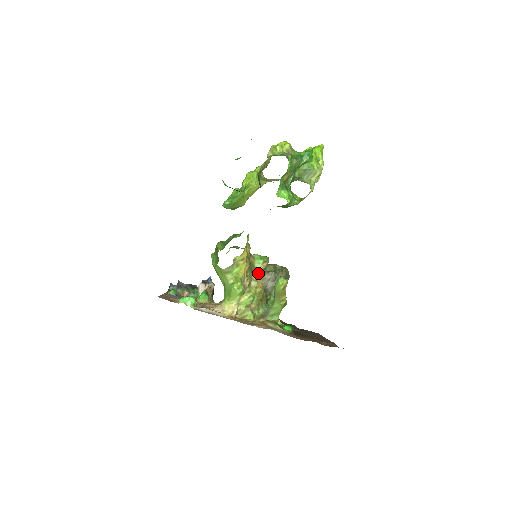
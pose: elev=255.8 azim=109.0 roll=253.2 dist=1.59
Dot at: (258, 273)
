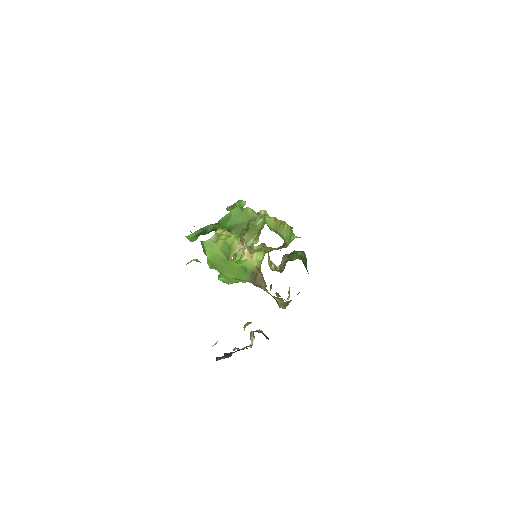
Dot at: (257, 246)
